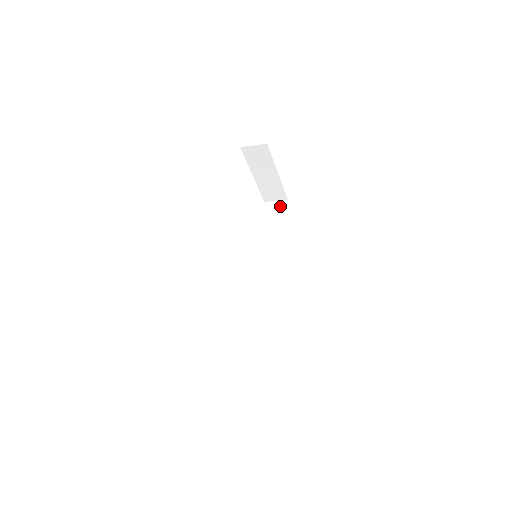
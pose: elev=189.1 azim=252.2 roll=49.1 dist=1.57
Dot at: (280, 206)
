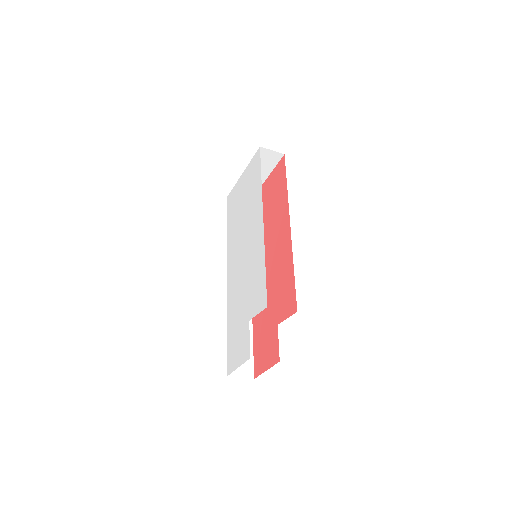
Dot at: occluded
